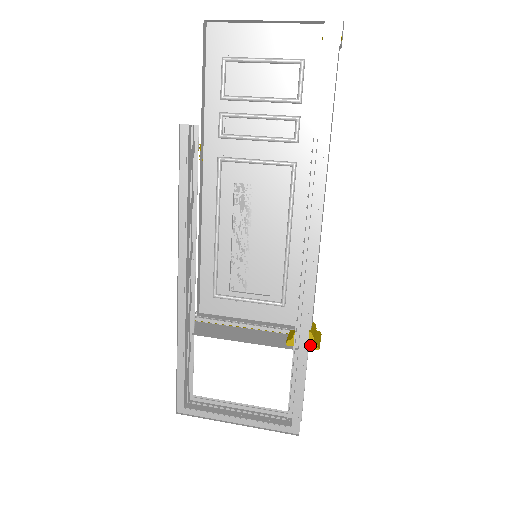
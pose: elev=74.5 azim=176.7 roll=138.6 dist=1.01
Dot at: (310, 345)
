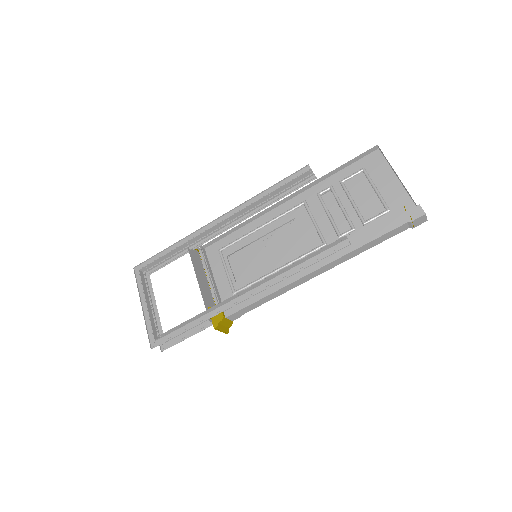
Dot at: (215, 322)
